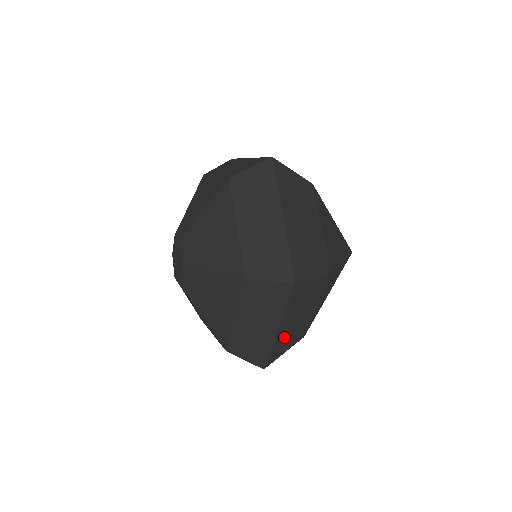
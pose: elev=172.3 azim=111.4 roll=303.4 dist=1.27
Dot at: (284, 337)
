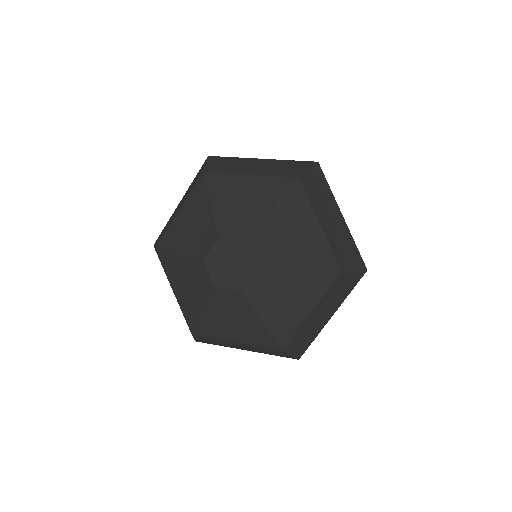
Dot at: occluded
